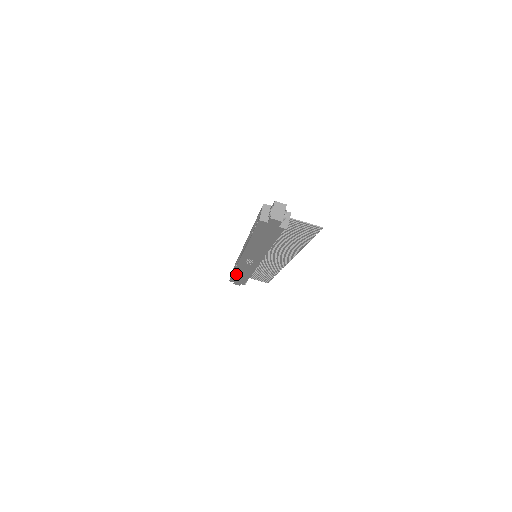
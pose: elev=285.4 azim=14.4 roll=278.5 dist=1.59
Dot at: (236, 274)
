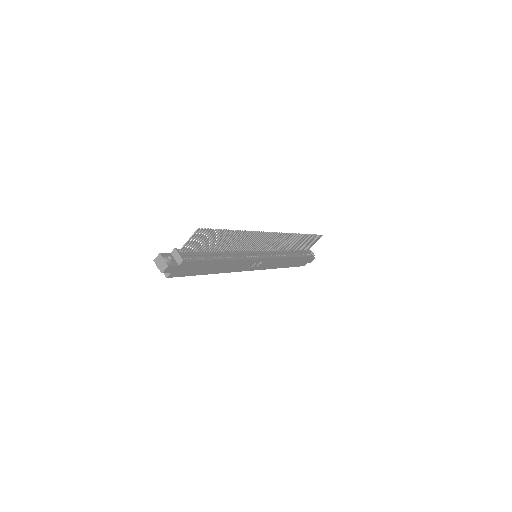
Dot at: (287, 266)
